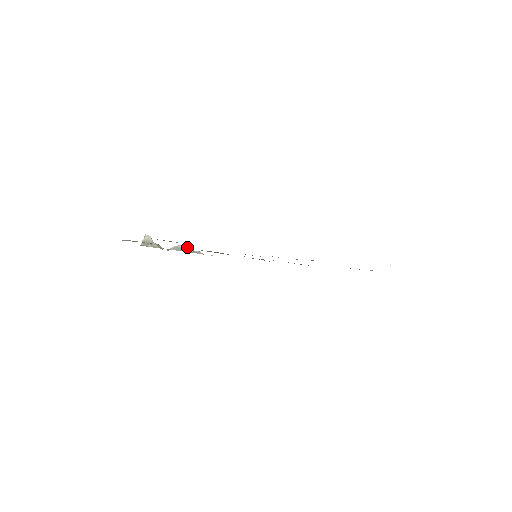
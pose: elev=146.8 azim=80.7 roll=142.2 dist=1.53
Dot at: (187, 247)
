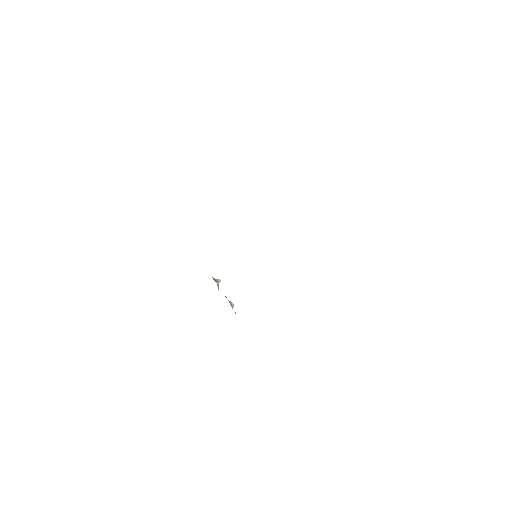
Dot at: (232, 304)
